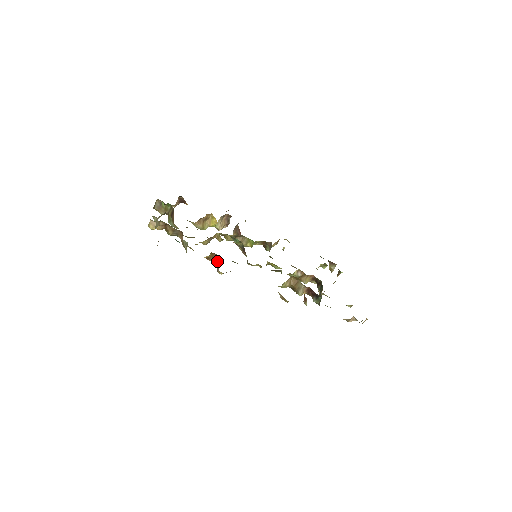
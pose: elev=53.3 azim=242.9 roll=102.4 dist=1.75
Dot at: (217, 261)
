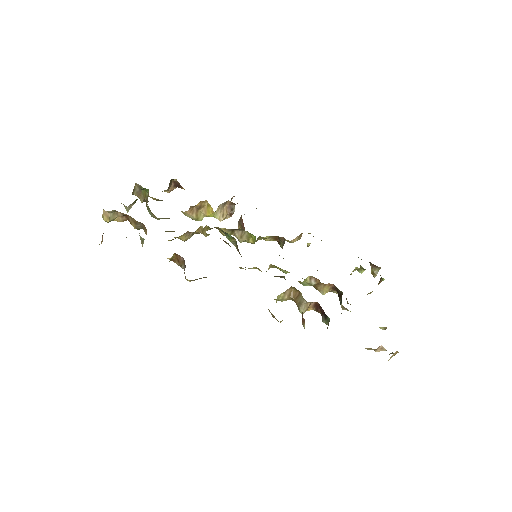
Dot at: (183, 264)
